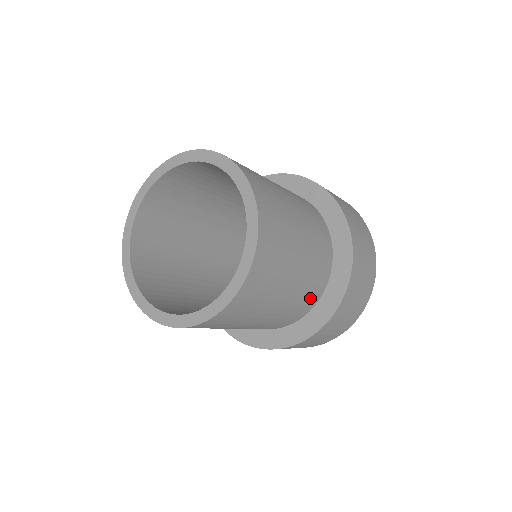
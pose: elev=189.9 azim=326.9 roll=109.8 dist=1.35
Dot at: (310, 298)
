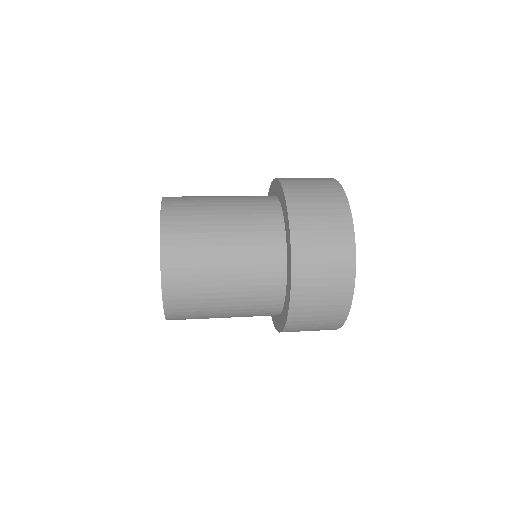
Dot at: (269, 251)
